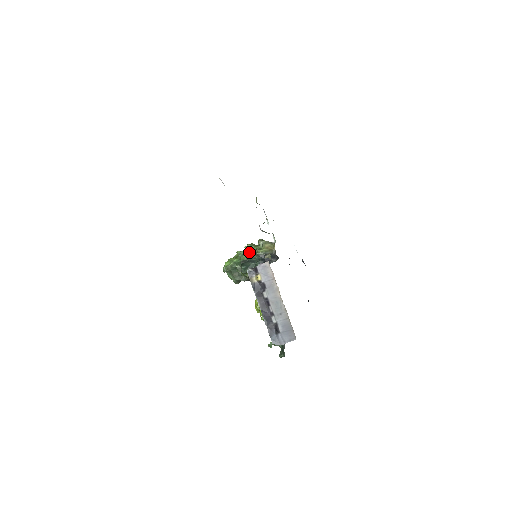
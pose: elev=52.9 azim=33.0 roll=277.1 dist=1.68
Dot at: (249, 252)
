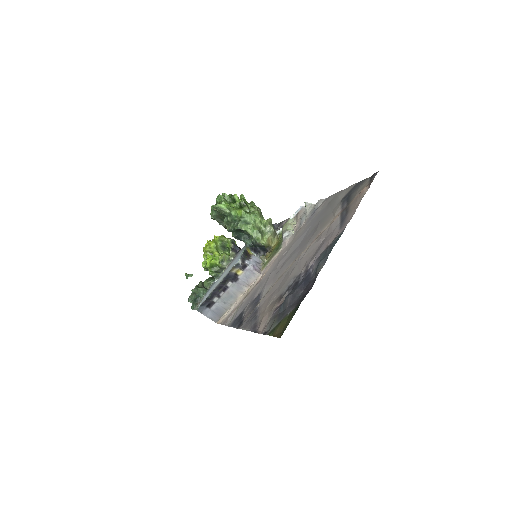
Dot at: (252, 225)
